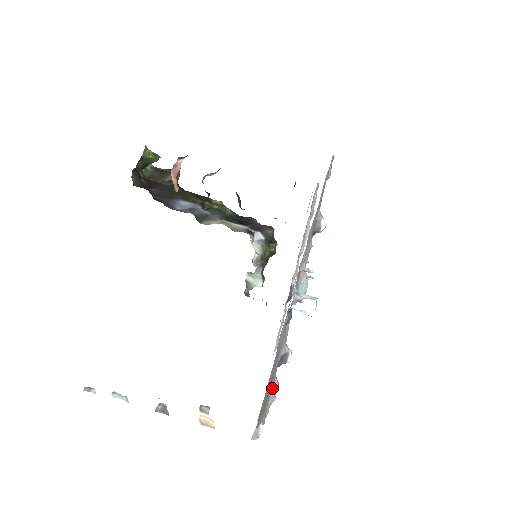
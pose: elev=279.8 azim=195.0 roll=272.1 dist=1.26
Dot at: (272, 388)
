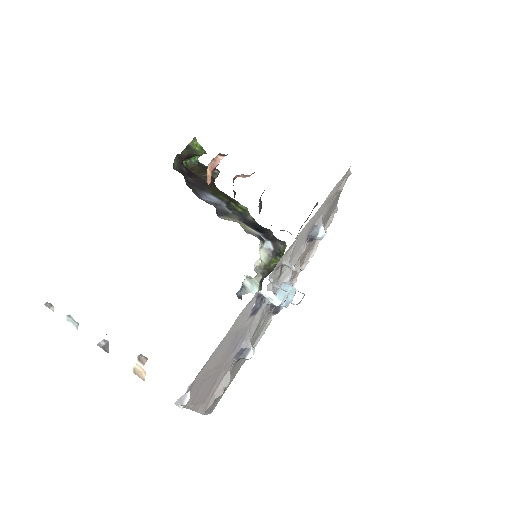
Dot at: (222, 379)
